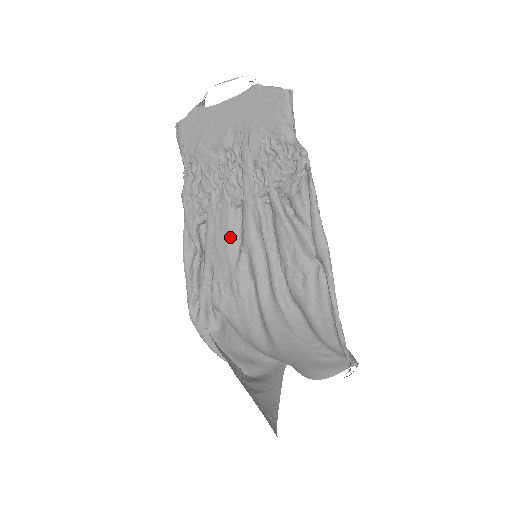
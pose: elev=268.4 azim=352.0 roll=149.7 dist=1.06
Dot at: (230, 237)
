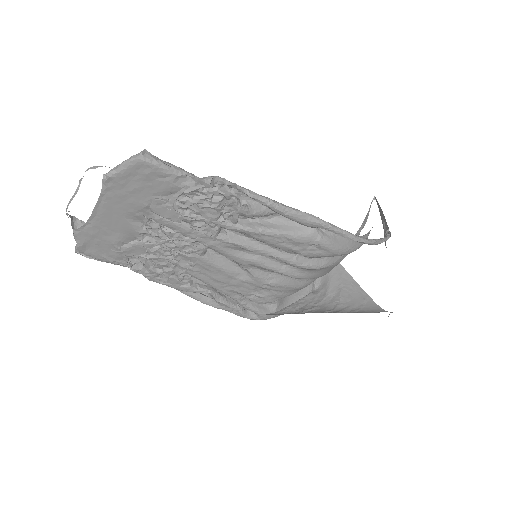
Dot at: (226, 270)
